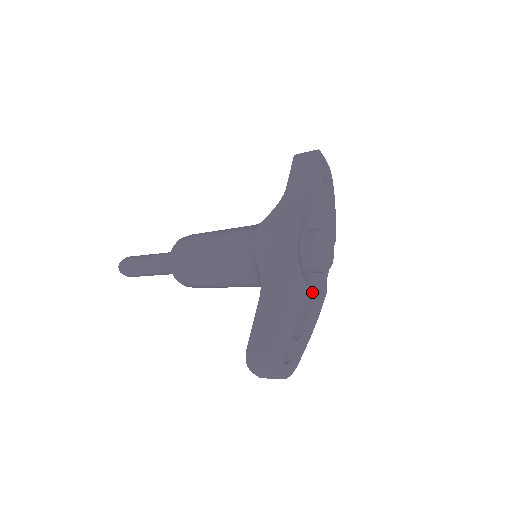
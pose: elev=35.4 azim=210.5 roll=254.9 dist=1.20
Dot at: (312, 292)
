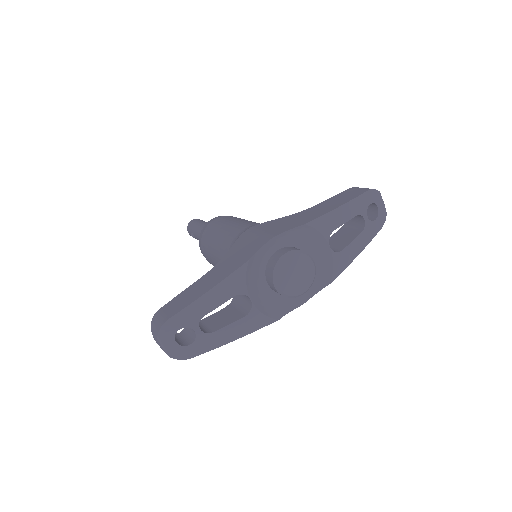
Dot at: (252, 302)
